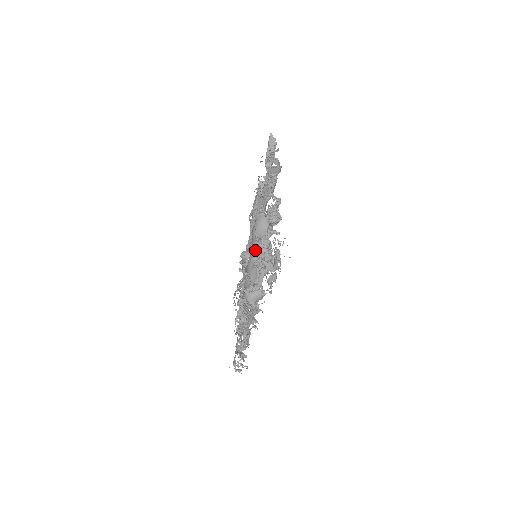
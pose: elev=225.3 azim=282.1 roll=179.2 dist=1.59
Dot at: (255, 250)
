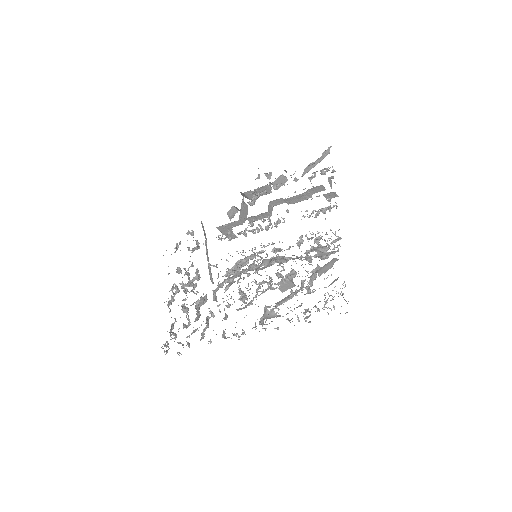
Dot at: (304, 280)
